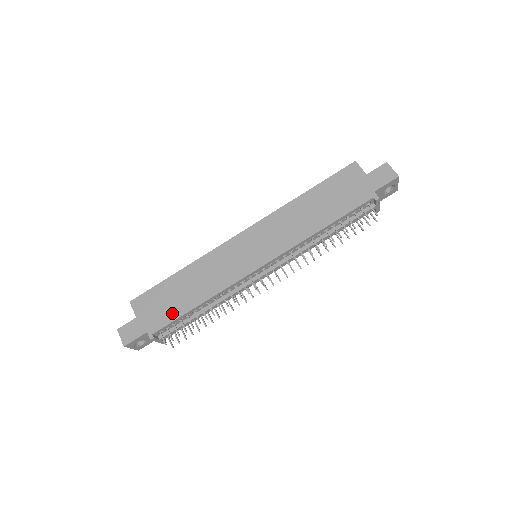
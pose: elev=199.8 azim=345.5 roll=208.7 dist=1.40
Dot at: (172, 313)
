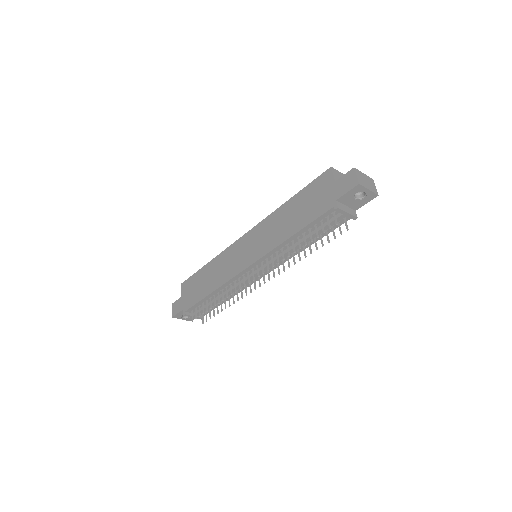
Dot at: (197, 297)
